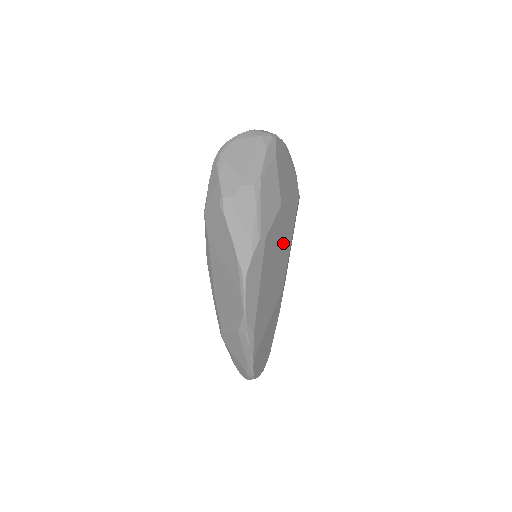
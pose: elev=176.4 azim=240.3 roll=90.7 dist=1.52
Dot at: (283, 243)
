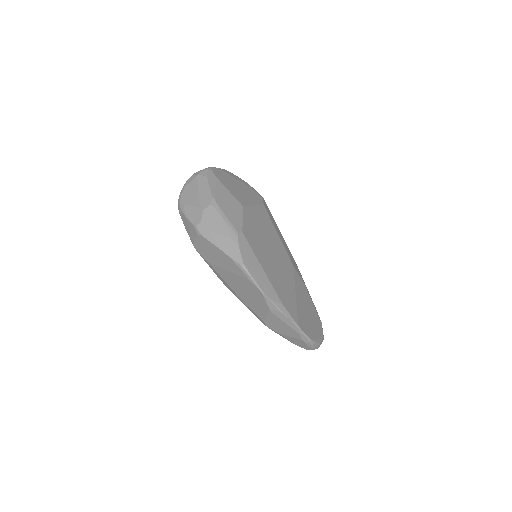
Dot at: (267, 233)
